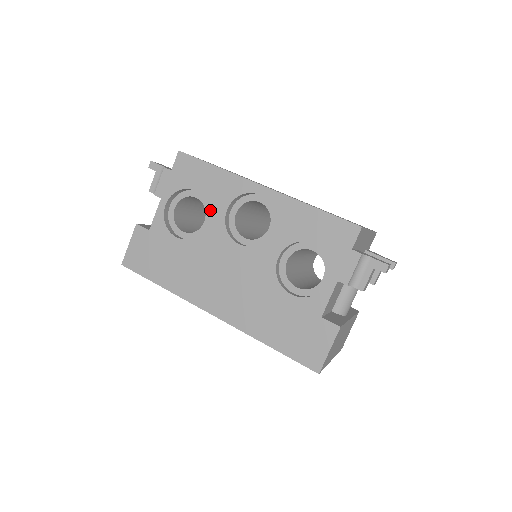
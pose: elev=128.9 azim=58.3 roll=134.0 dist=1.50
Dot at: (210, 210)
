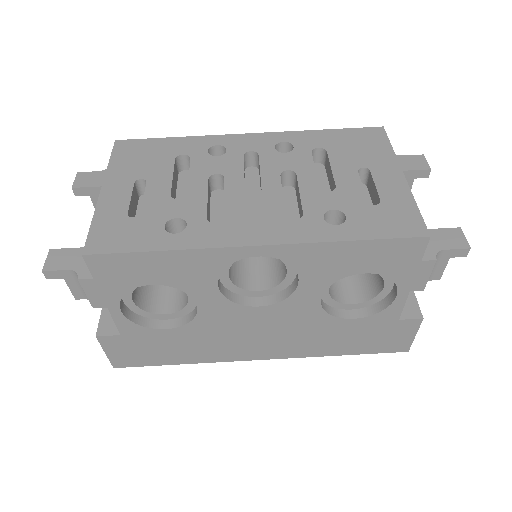
Dot at: (193, 294)
